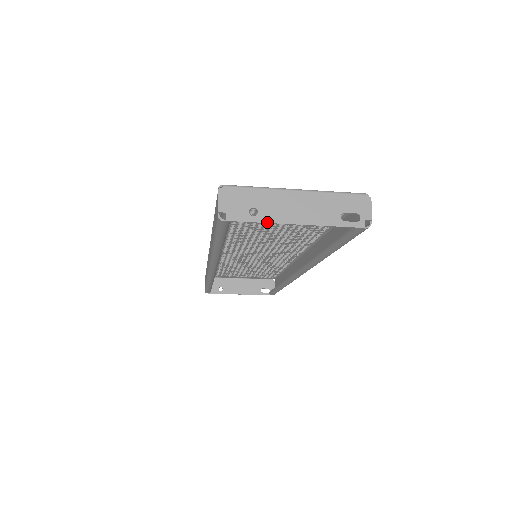
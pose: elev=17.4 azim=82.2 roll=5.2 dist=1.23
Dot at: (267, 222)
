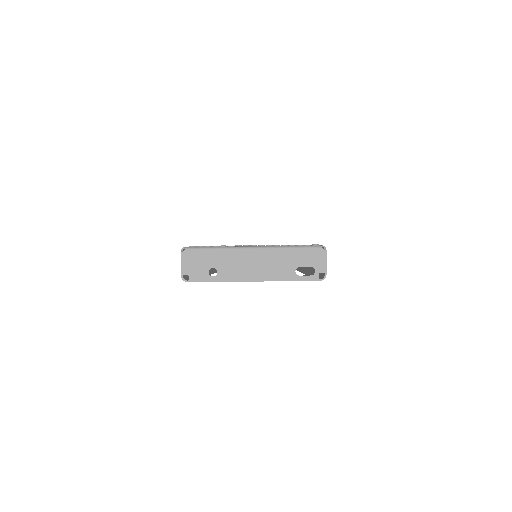
Dot at: (226, 281)
